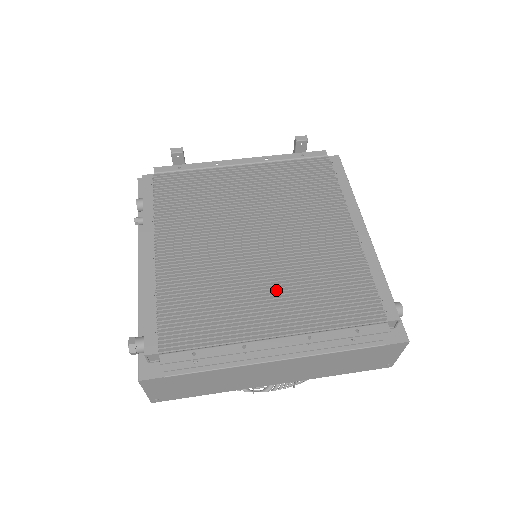
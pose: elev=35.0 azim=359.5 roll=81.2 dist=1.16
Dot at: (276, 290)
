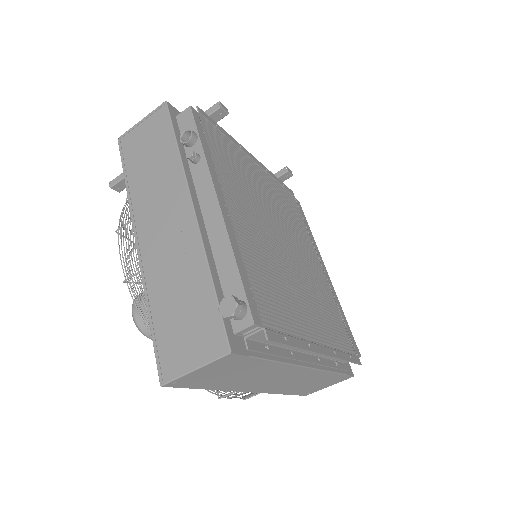
Dot at: occluded
